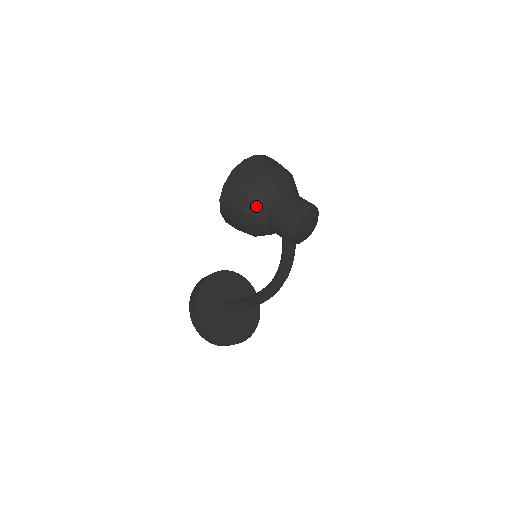
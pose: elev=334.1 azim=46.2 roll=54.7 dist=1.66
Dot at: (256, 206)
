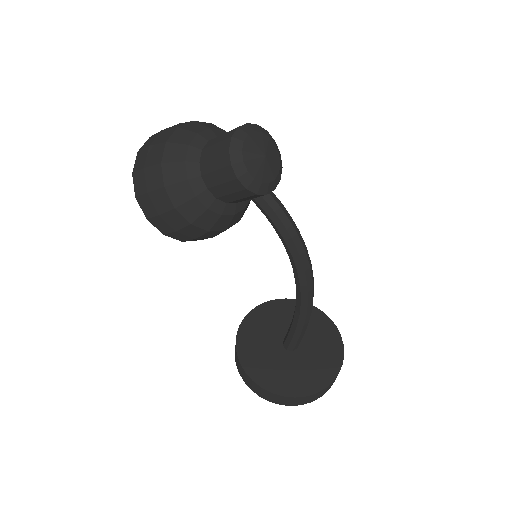
Dot at: (181, 185)
